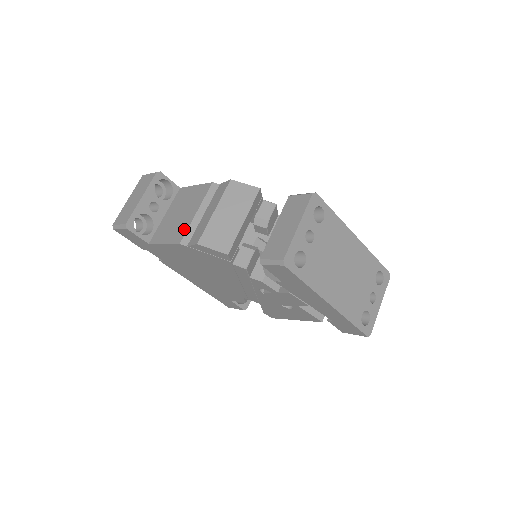
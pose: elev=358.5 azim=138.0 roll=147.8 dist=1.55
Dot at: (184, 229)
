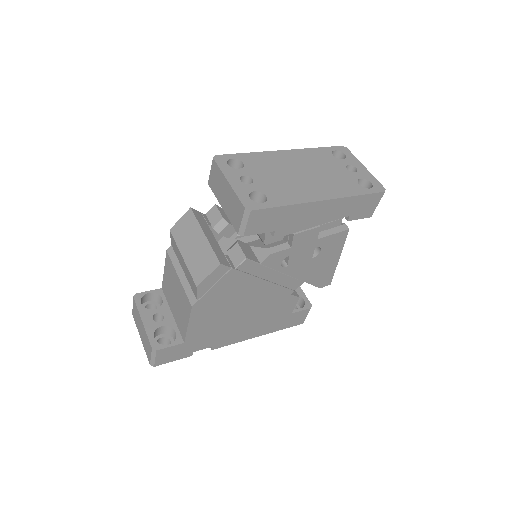
Dot at: (184, 297)
